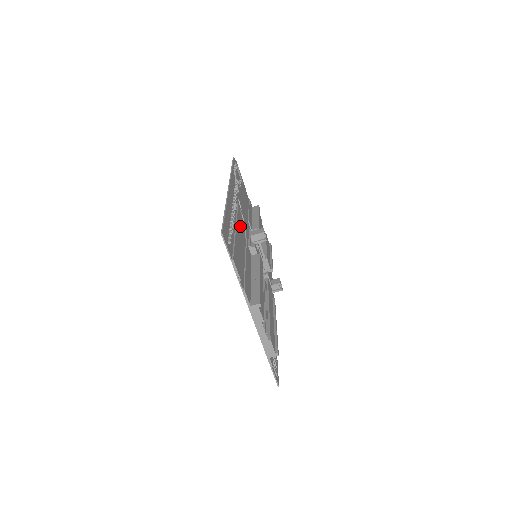
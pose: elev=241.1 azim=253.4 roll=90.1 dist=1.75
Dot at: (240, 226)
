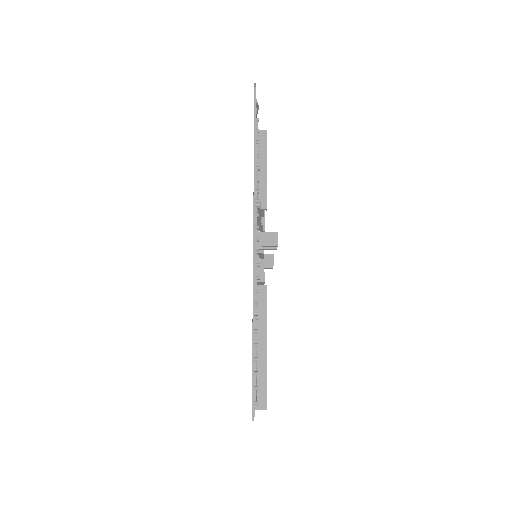
Dot at: occluded
